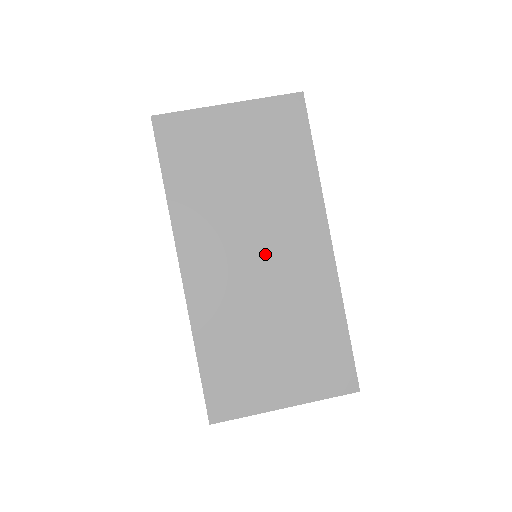
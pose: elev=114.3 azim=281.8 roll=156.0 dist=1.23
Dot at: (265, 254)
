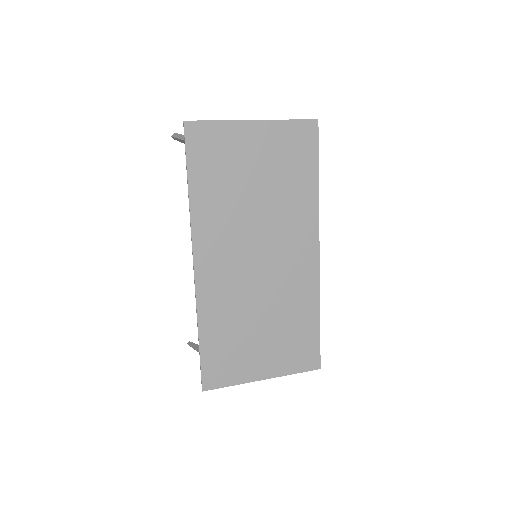
Dot at: (266, 257)
